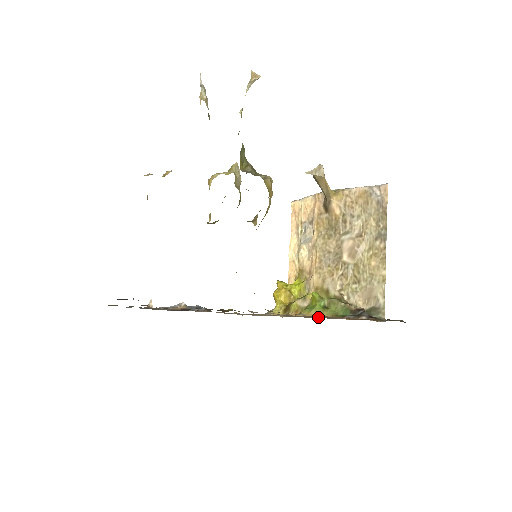
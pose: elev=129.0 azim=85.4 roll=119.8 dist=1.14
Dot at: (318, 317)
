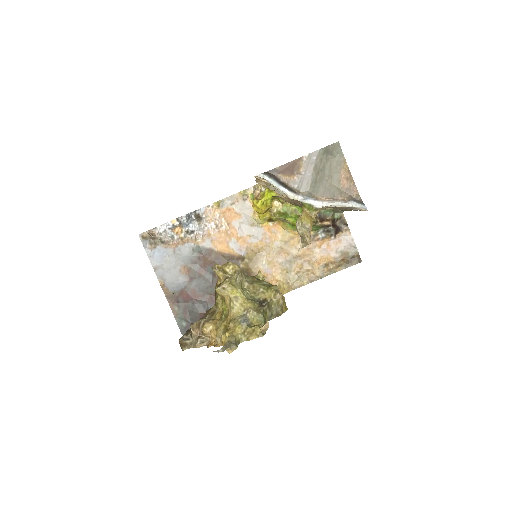
Dot at: (309, 267)
